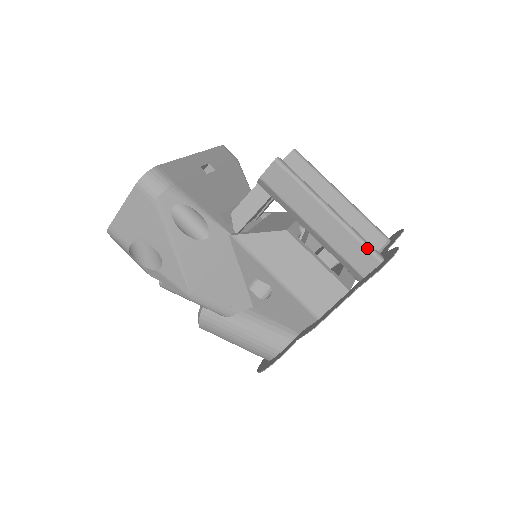
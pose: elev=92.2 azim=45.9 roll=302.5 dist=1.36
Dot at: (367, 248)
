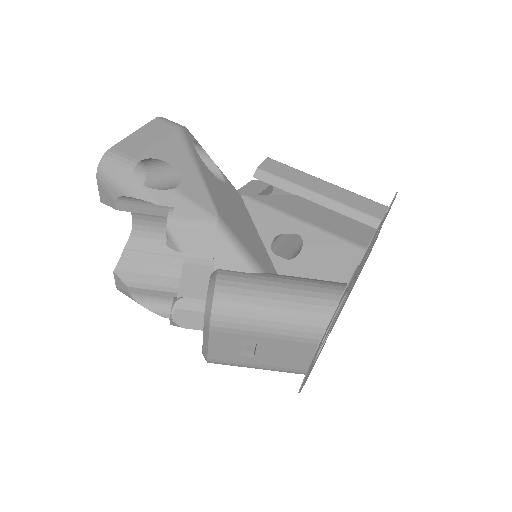
Dot at: (371, 200)
